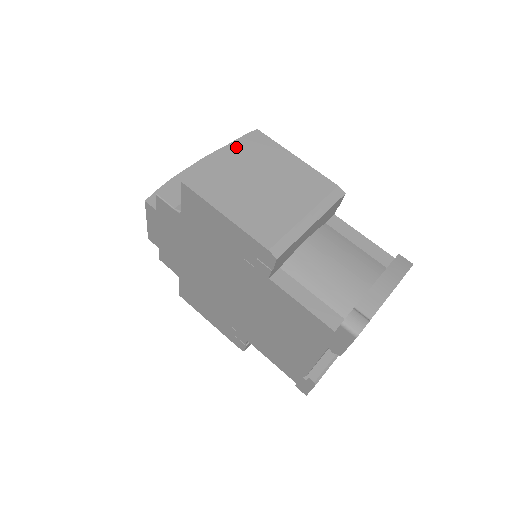
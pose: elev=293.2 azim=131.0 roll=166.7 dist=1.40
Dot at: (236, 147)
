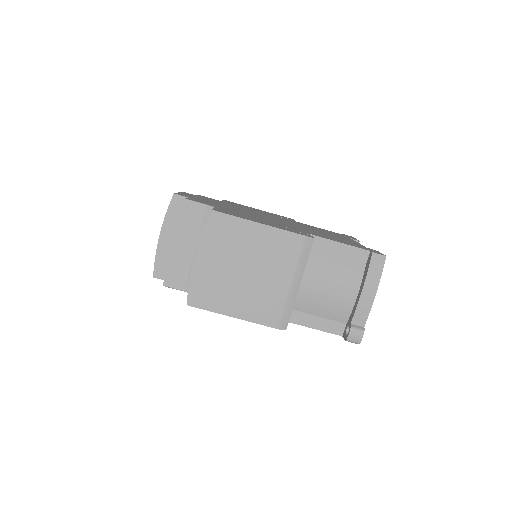
Dot at: (206, 244)
